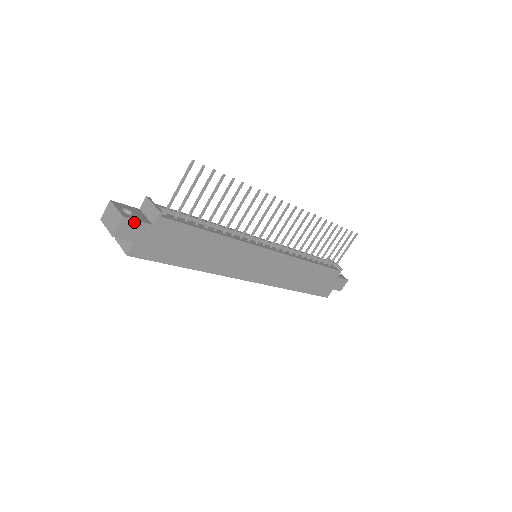
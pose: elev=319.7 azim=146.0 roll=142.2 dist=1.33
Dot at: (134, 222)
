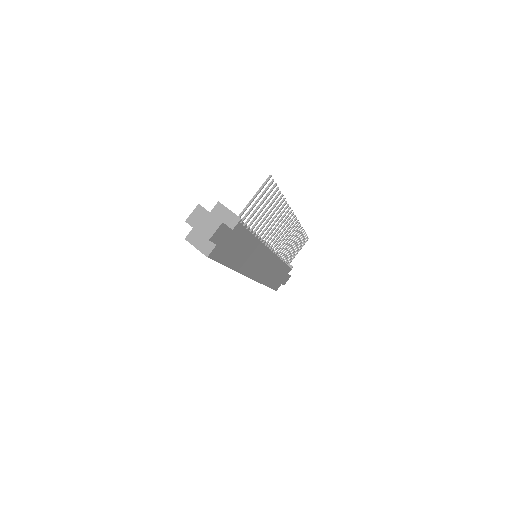
Dot at: (225, 227)
